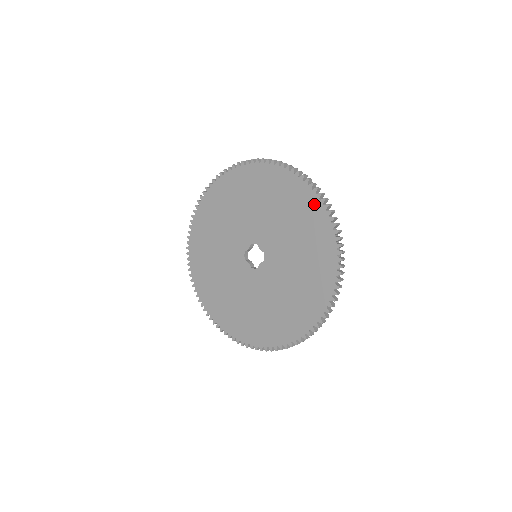
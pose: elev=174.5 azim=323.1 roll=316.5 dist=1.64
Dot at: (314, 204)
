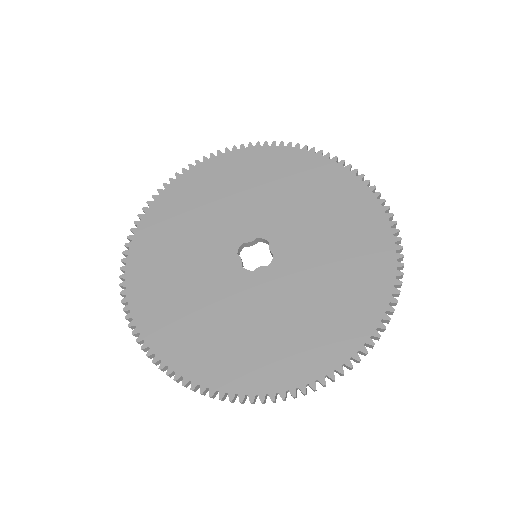
Dot at: (381, 229)
